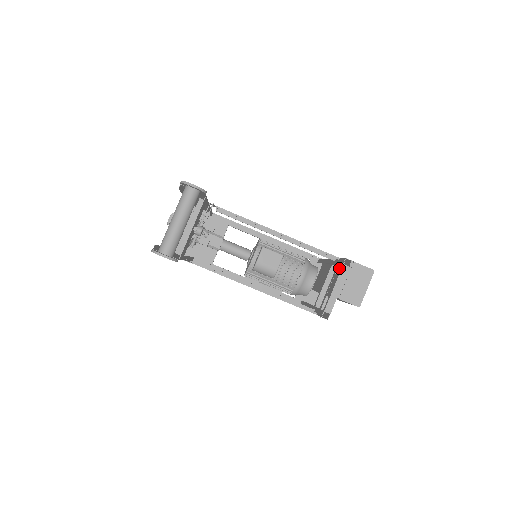
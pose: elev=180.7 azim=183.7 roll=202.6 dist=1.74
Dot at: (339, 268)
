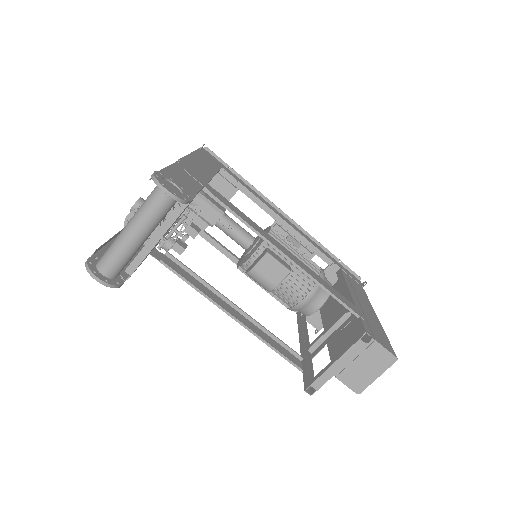
Dot at: occluded
